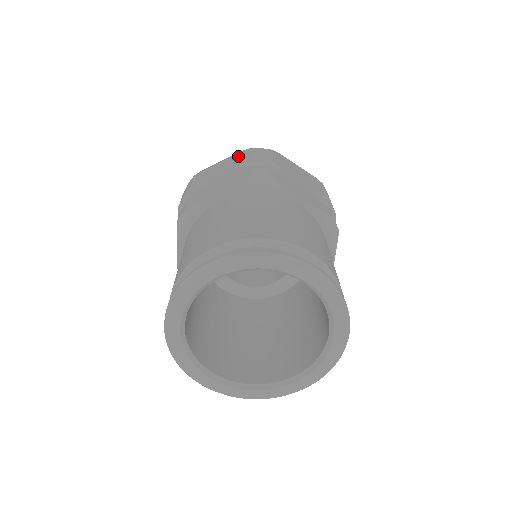
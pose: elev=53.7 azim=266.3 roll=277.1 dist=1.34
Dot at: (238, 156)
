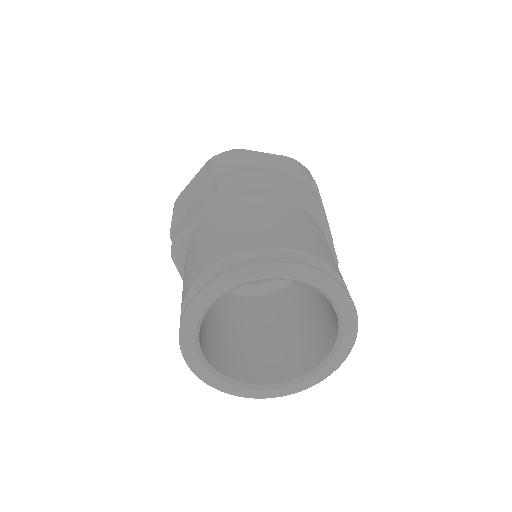
Dot at: (204, 169)
